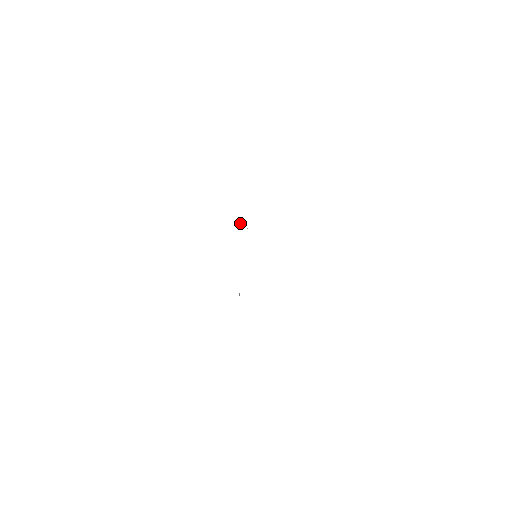
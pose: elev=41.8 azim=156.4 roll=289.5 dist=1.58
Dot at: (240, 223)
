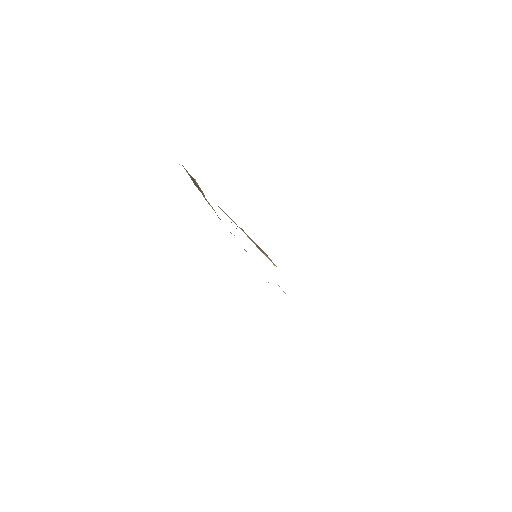
Dot at: occluded
